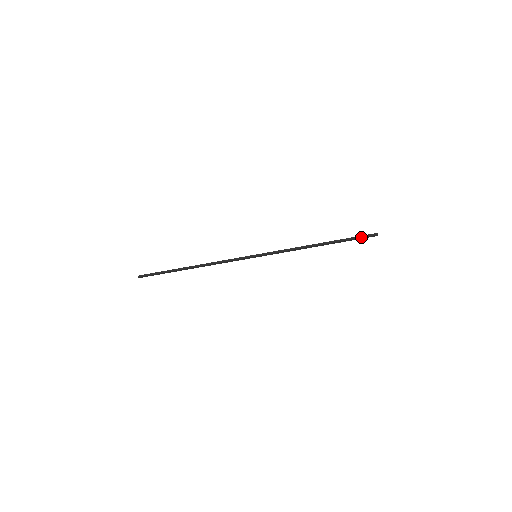
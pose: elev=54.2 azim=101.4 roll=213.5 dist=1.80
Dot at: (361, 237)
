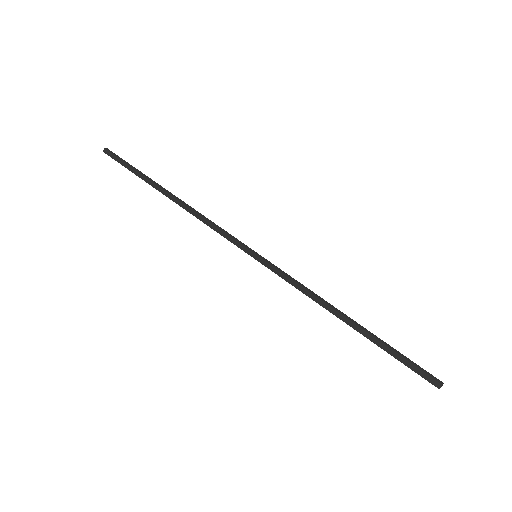
Dot at: (415, 365)
